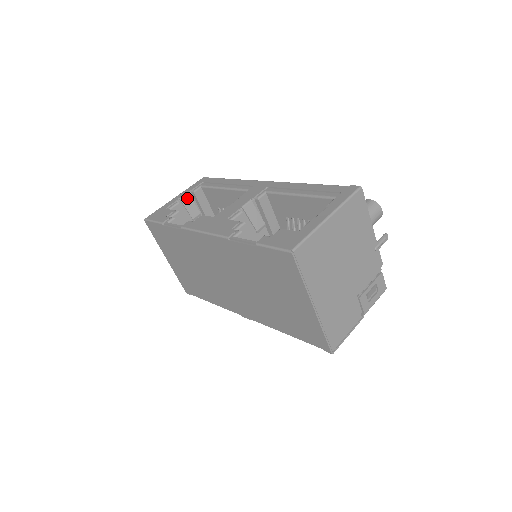
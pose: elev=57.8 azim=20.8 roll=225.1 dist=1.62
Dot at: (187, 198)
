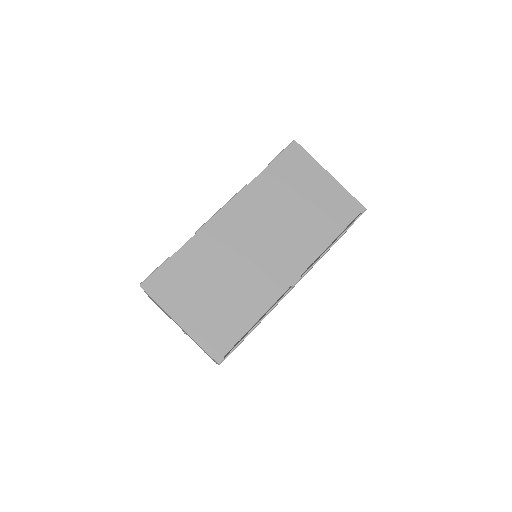
Dot at: occluded
